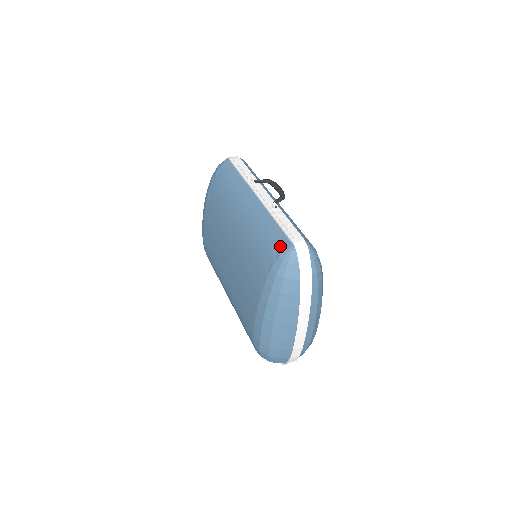
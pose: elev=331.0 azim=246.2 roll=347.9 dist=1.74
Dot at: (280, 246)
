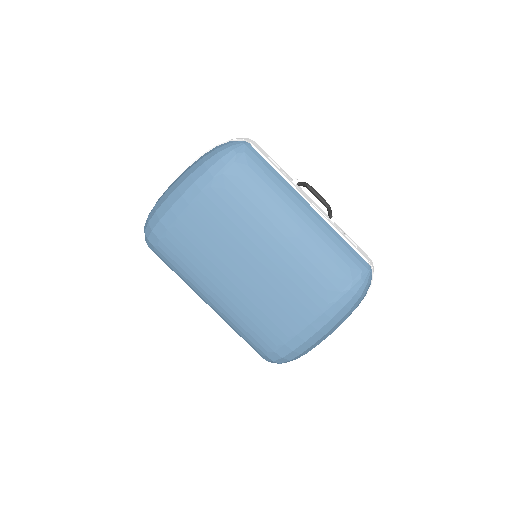
Dot at: (359, 267)
